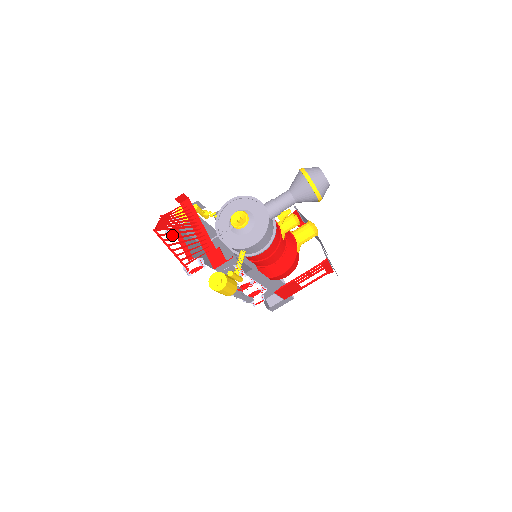
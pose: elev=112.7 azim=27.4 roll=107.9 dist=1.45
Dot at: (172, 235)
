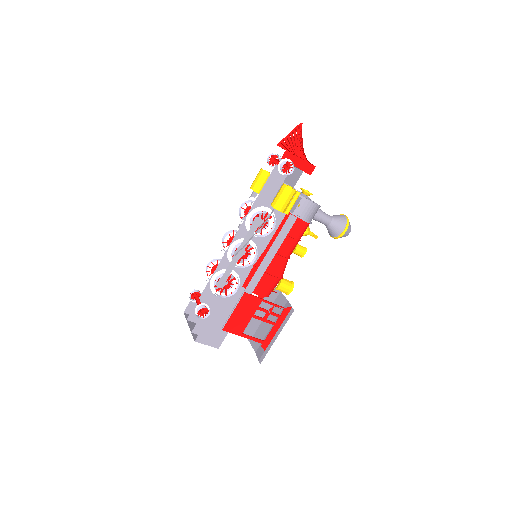
Dot at: (266, 162)
